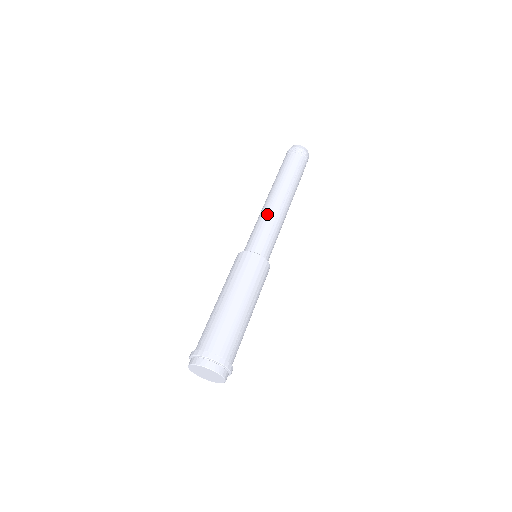
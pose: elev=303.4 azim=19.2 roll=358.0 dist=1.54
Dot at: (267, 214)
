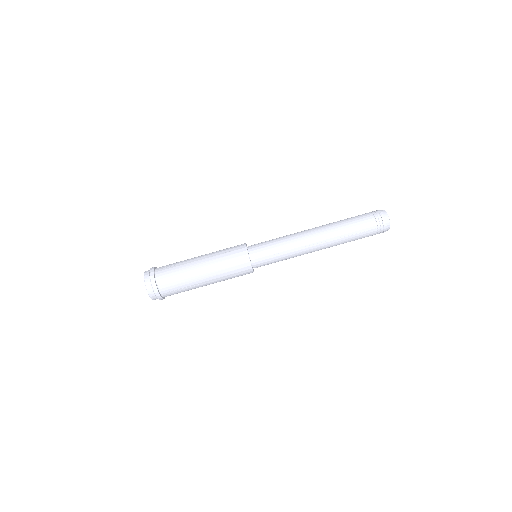
Dot at: (292, 240)
